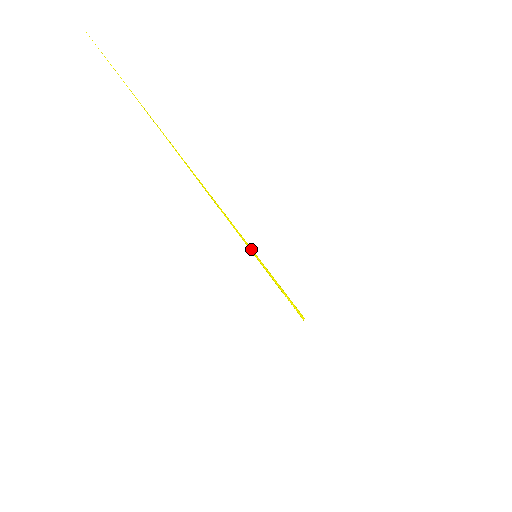
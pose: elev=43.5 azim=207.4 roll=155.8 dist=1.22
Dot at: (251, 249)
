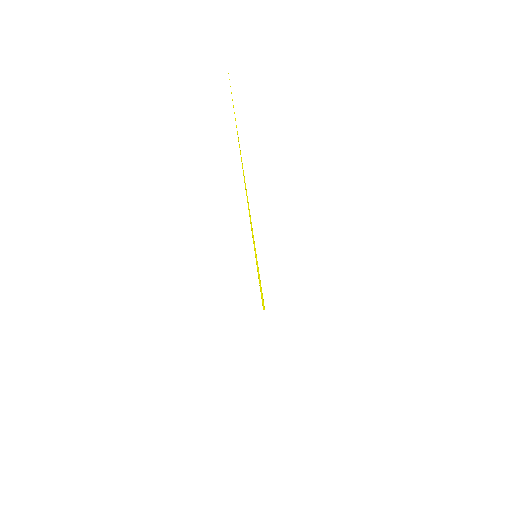
Dot at: (255, 250)
